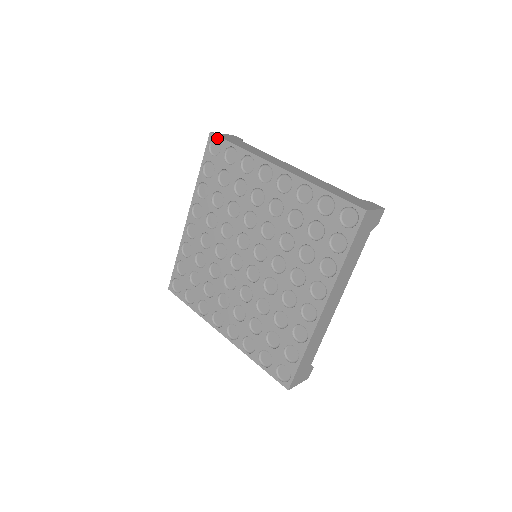
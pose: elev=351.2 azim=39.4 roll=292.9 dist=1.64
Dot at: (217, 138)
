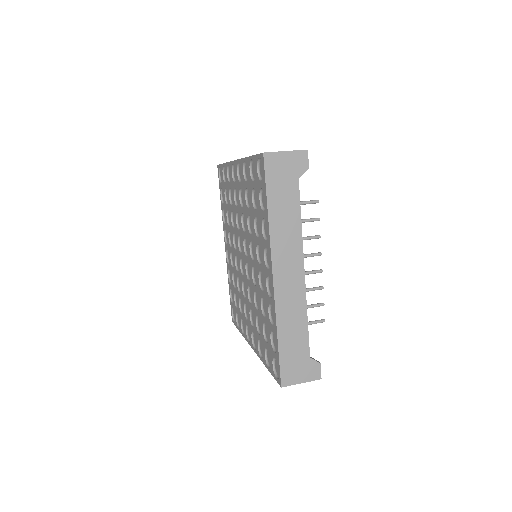
Dot at: (263, 169)
